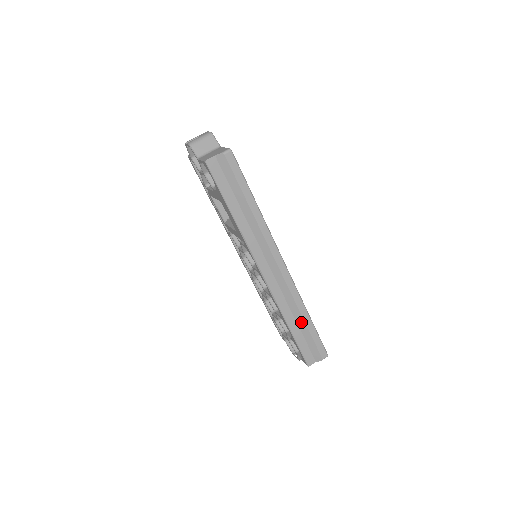
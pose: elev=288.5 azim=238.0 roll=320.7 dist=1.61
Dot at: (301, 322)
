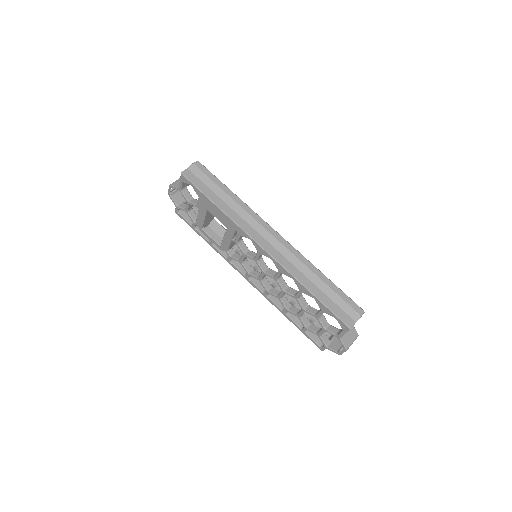
Dot at: (318, 282)
